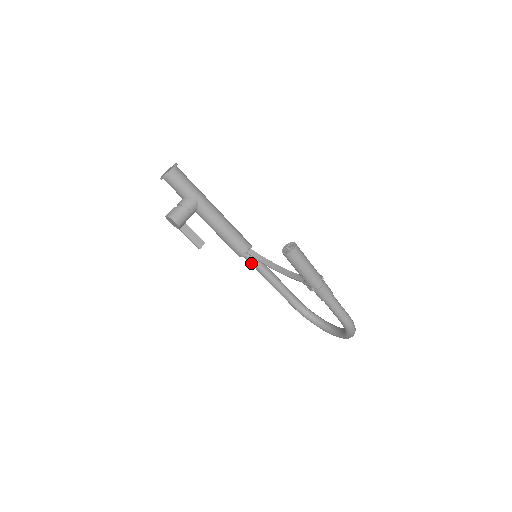
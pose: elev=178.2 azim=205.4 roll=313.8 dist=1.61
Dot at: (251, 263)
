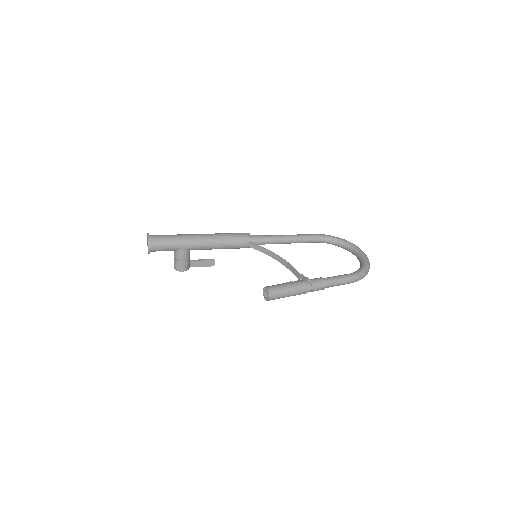
Dot at: occluded
